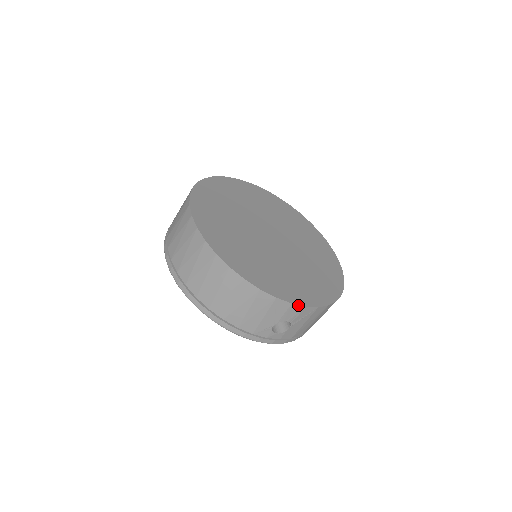
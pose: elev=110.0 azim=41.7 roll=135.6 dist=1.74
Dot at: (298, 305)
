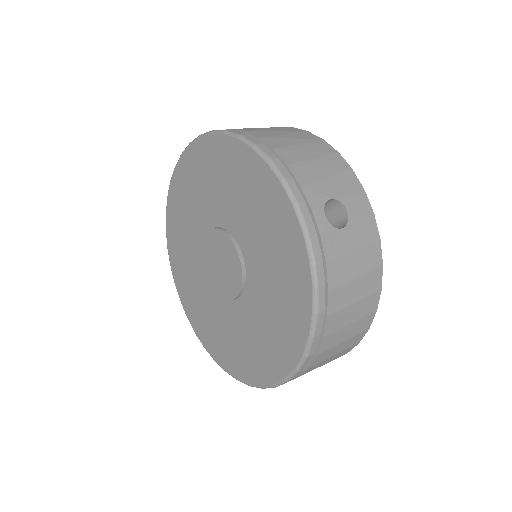
Dot at: (369, 202)
